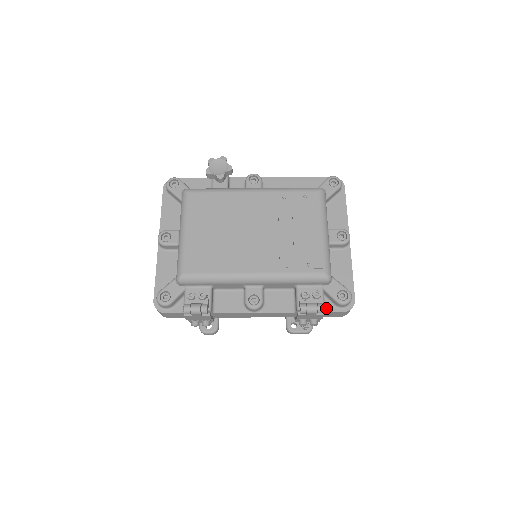
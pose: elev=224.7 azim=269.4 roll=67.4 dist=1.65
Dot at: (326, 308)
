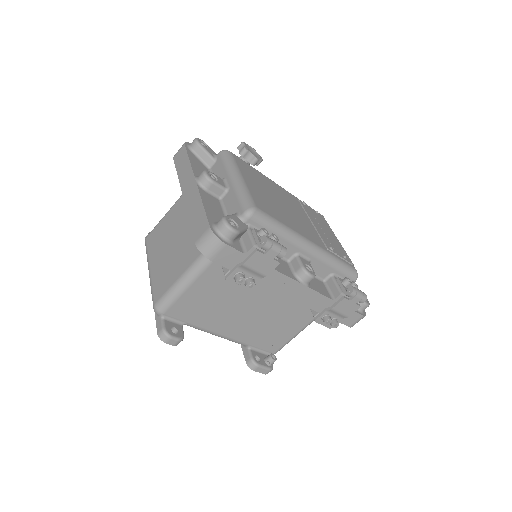
Dot at: occluded
